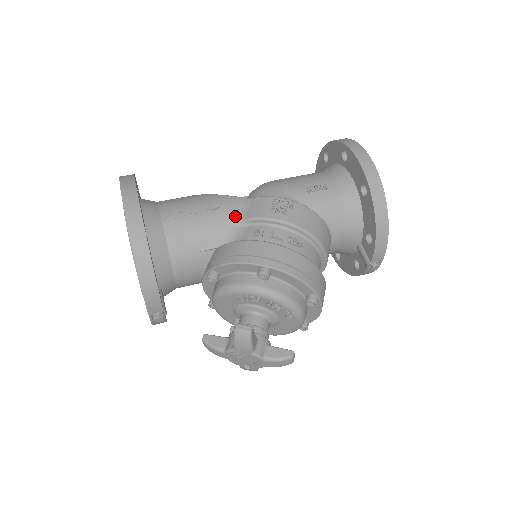
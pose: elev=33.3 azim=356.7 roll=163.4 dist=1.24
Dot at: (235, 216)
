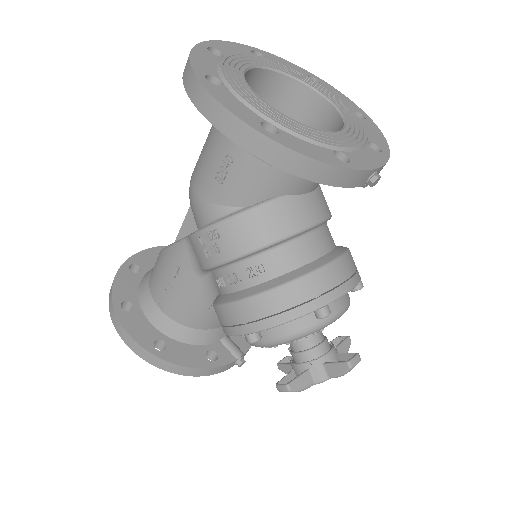
Dot at: (195, 268)
